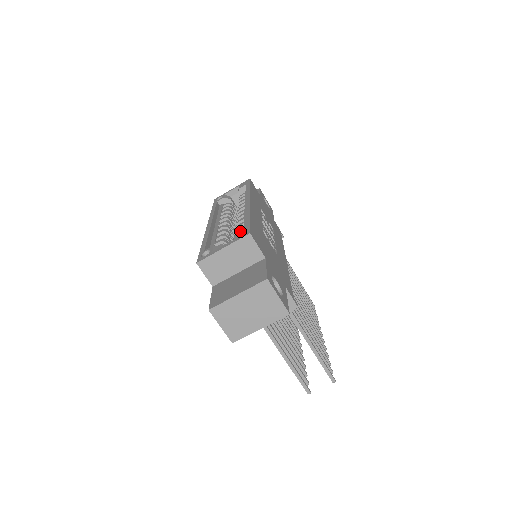
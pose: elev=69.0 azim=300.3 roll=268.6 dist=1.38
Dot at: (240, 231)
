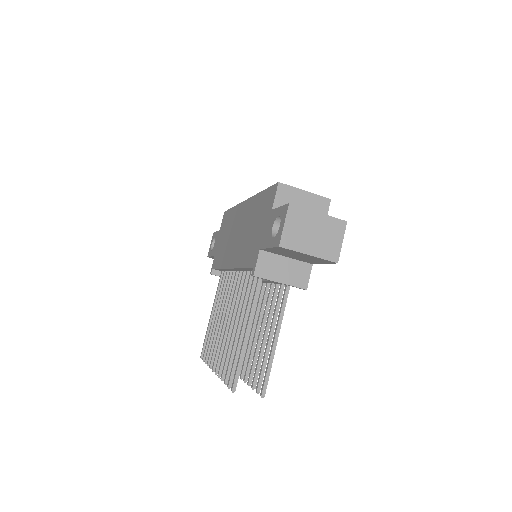
Dot at: occluded
